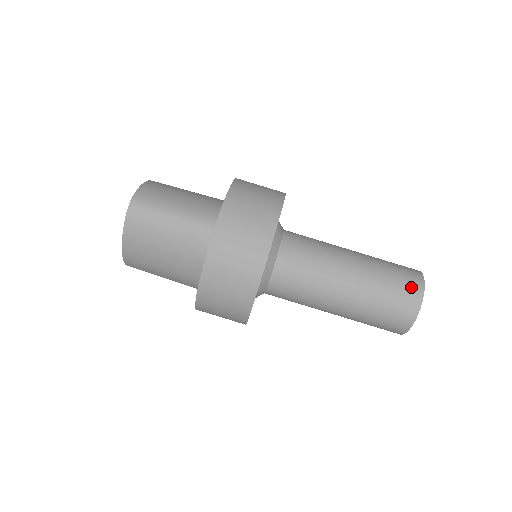
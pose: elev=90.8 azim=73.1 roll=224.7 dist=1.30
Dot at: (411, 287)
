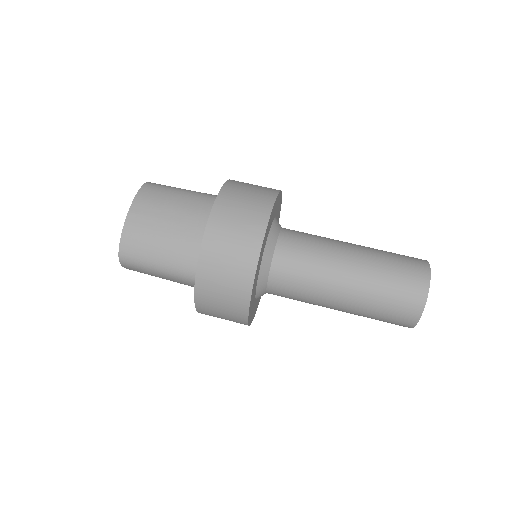
Dot at: (413, 257)
